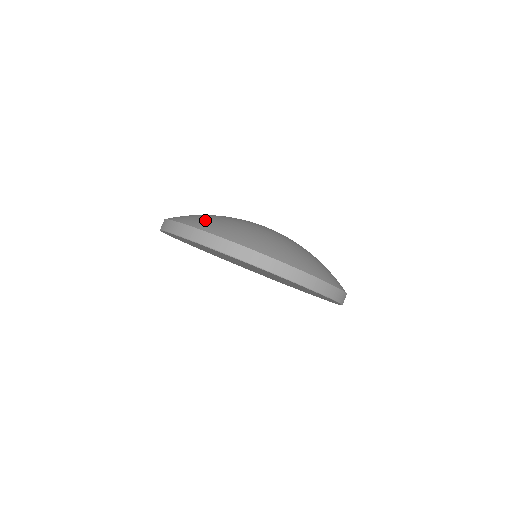
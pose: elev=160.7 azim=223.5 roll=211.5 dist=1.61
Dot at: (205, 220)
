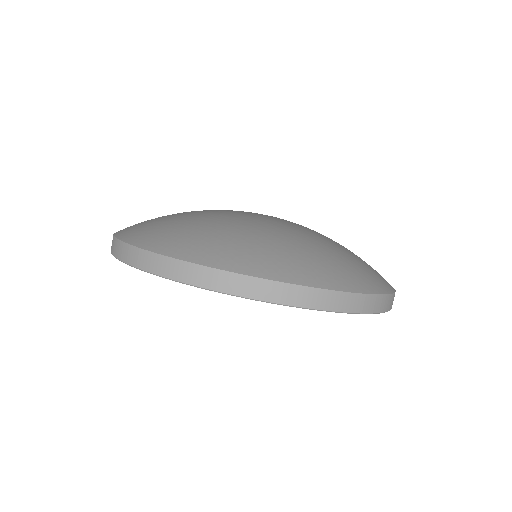
Dot at: (173, 234)
